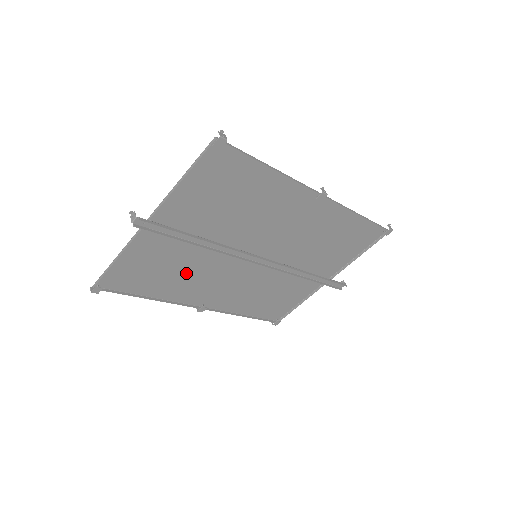
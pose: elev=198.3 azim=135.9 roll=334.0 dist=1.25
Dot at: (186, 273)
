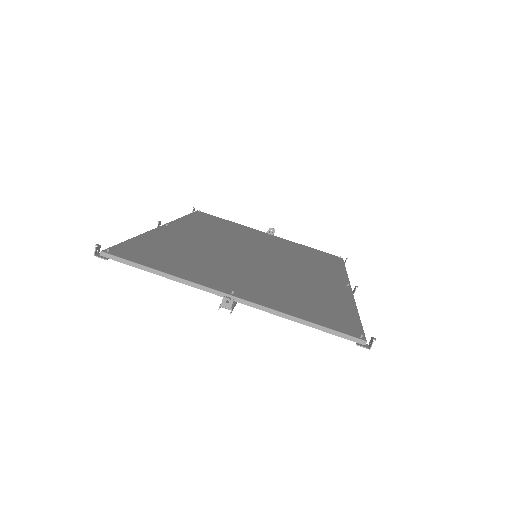
Dot at: (193, 250)
